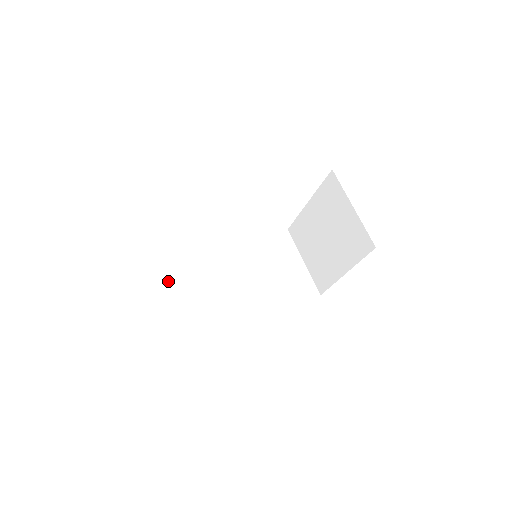
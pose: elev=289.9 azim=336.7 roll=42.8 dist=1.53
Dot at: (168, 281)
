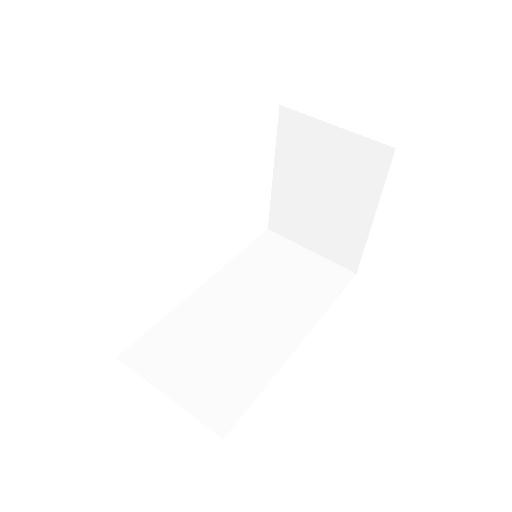
Dot at: (161, 364)
